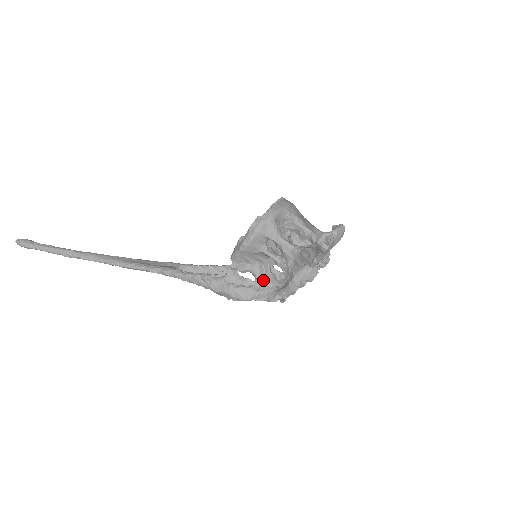
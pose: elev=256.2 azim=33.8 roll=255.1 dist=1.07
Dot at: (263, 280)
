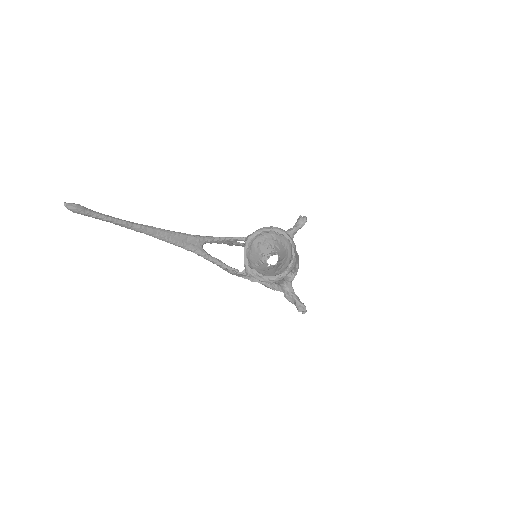
Dot at: occluded
